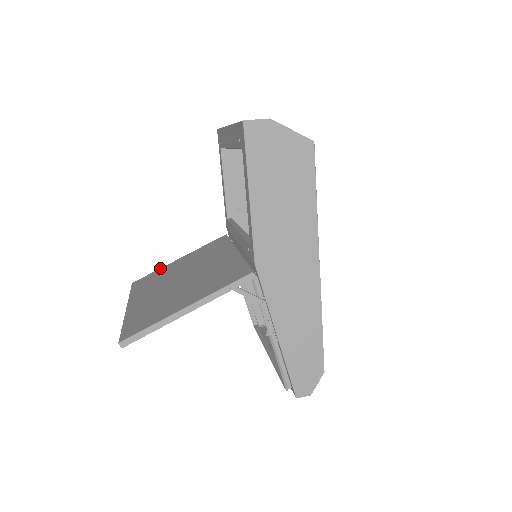
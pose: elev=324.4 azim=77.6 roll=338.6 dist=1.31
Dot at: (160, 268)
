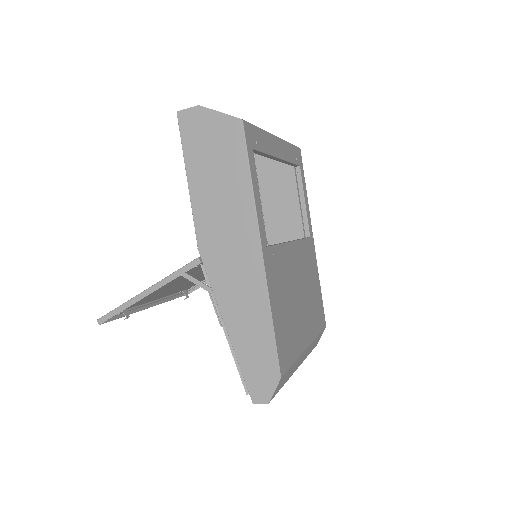
Dot at: occluded
